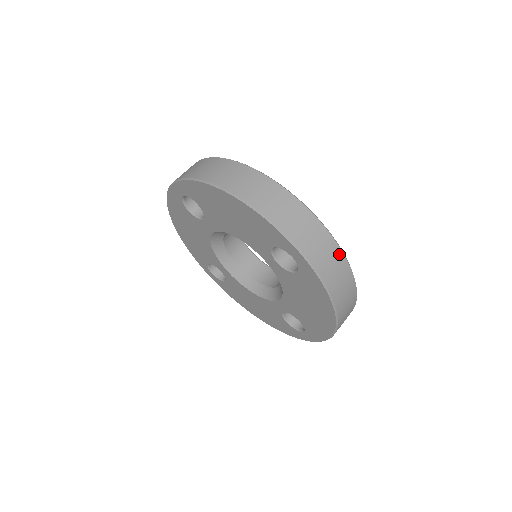
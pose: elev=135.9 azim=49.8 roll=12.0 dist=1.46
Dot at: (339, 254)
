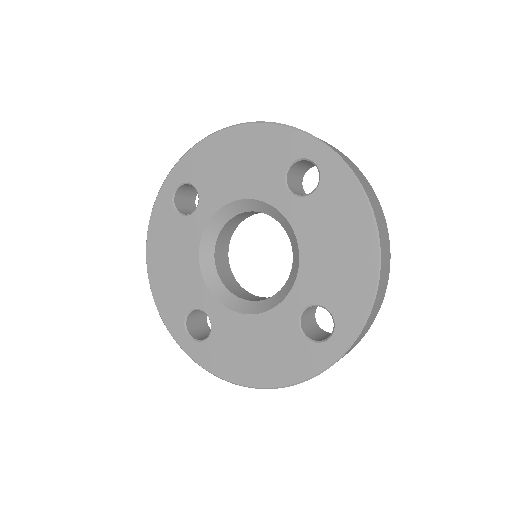
Dot at: (358, 169)
